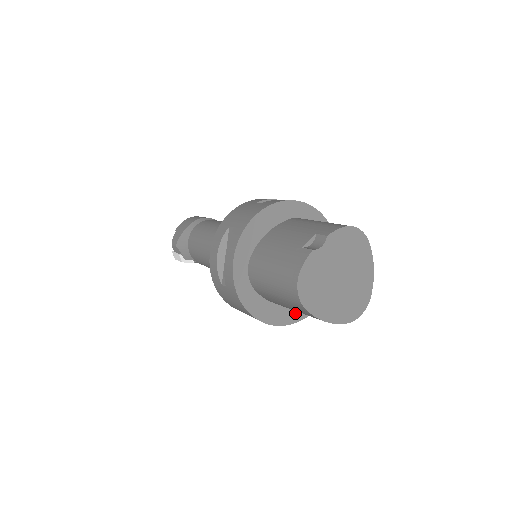
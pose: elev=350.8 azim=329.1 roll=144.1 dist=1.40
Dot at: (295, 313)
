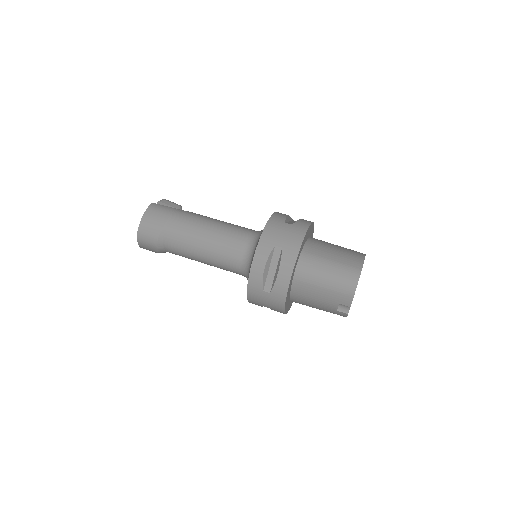
Dot at: occluded
